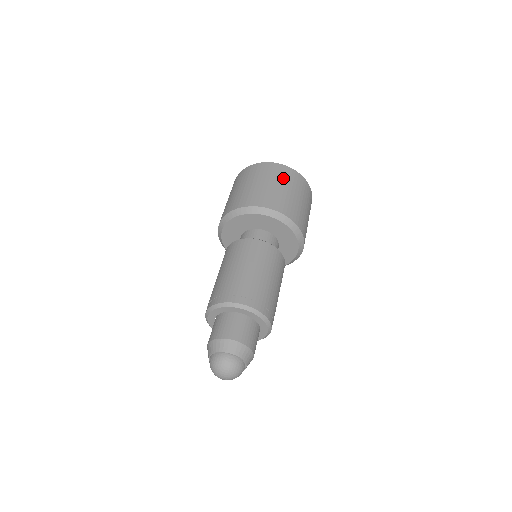
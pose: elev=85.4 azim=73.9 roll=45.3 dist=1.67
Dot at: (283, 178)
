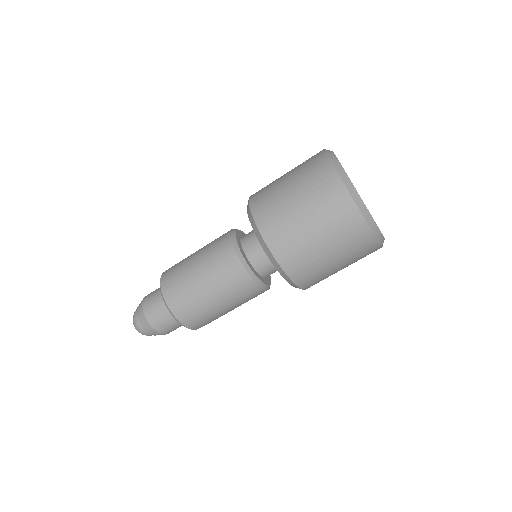
Dot at: (354, 256)
